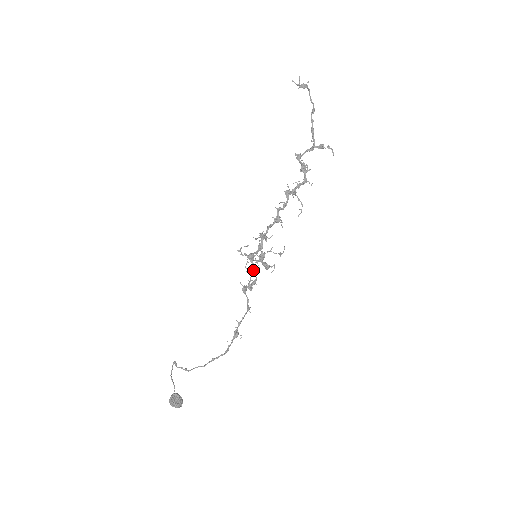
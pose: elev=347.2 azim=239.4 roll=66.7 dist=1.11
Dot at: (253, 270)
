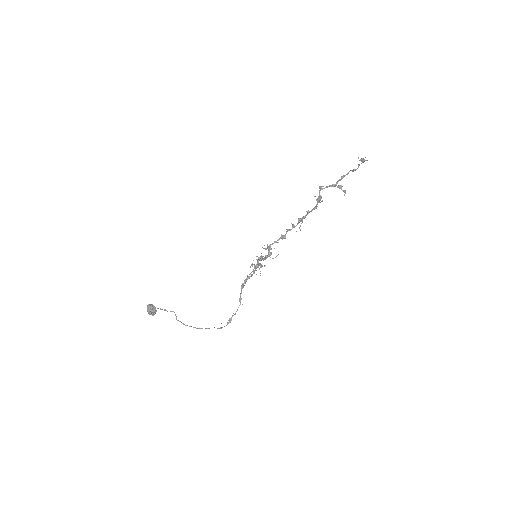
Dot at: occluded
